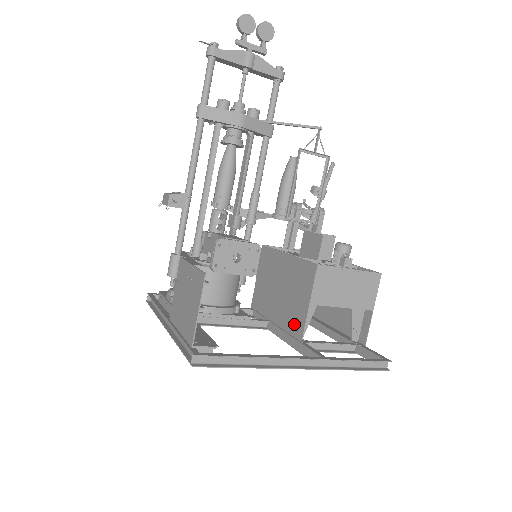
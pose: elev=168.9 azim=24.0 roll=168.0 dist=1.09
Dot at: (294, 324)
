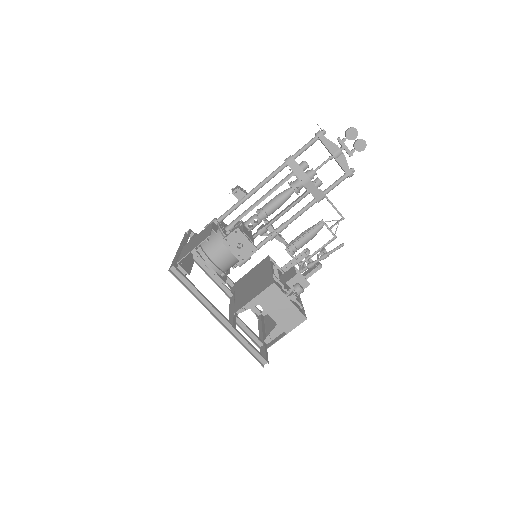
Dot at: (240, 303)
